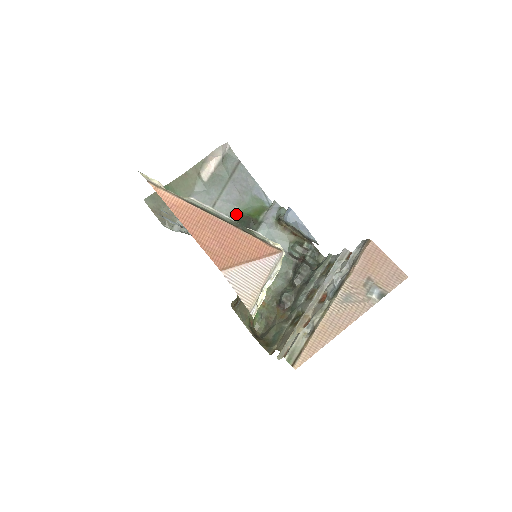
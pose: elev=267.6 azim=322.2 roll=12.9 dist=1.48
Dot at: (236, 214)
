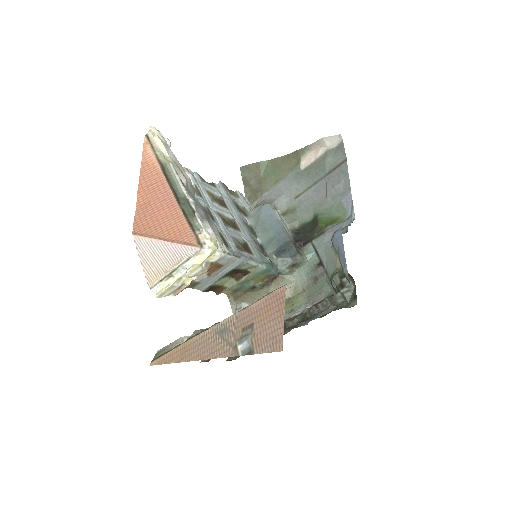
Dot at: (311, 214)
